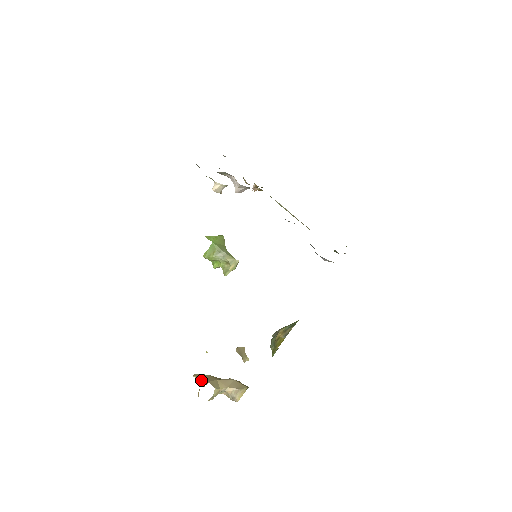
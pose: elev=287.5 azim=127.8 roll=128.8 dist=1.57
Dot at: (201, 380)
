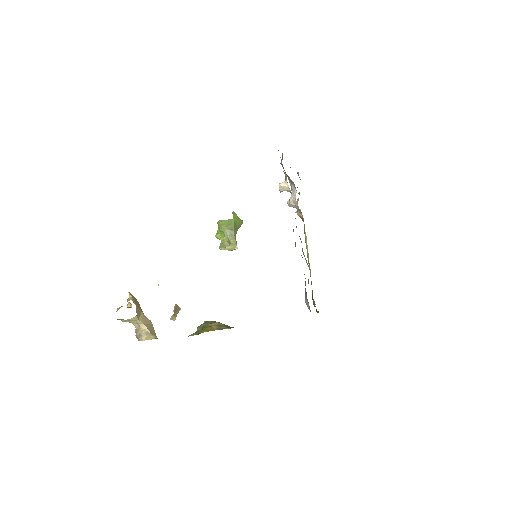
Dot at: (132, 300)
